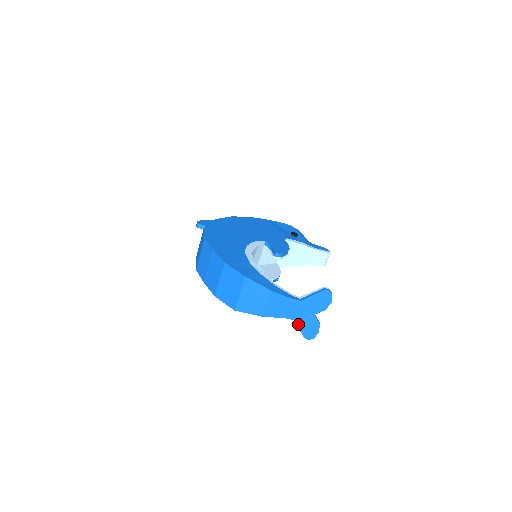
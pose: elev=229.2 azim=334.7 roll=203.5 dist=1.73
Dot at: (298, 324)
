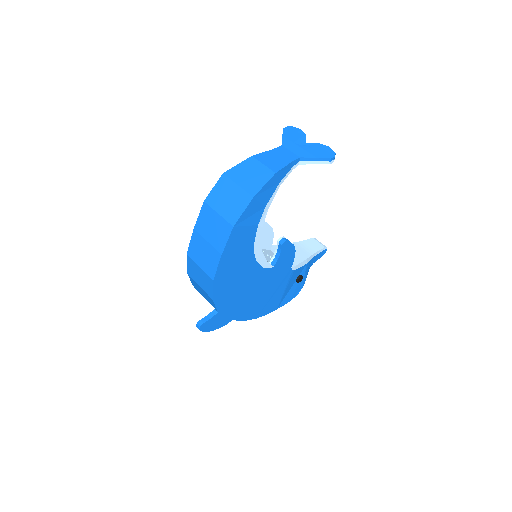
Dot at: (308, 157)
